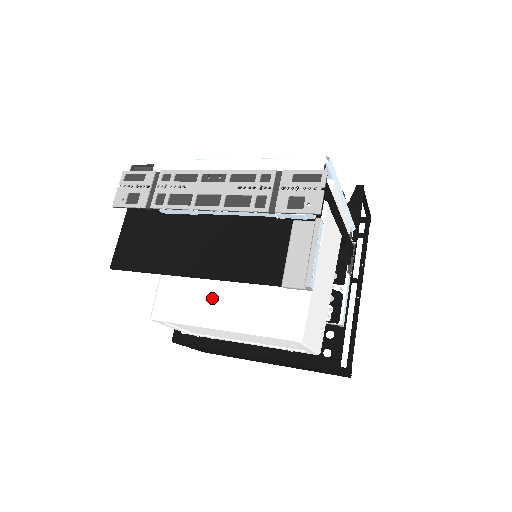
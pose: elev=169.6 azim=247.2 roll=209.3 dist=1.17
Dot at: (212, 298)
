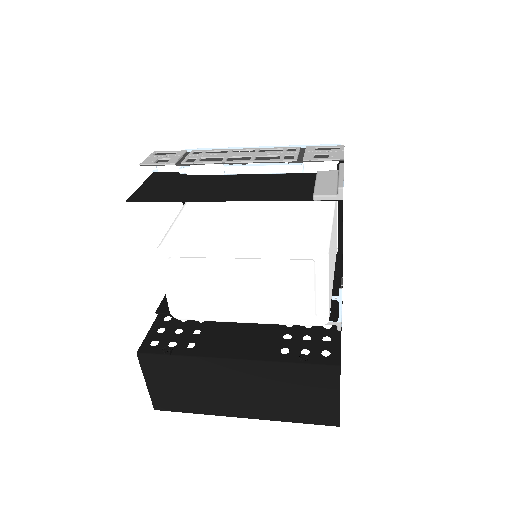
Dot at: (231, 230)
